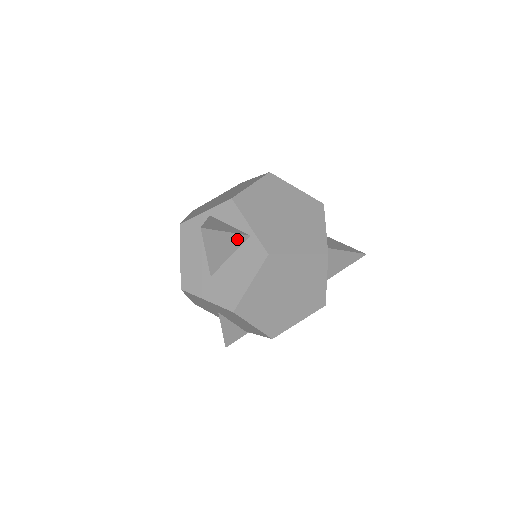
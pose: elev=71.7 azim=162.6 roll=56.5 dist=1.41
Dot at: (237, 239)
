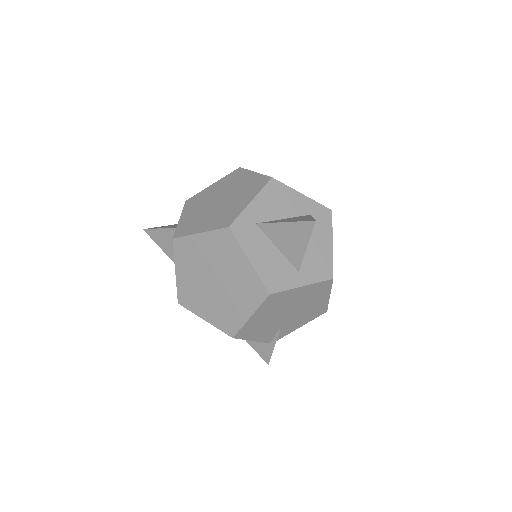
Dot at: (173, 233)
